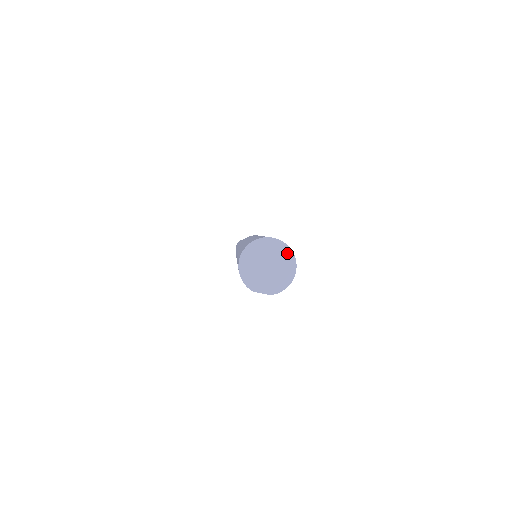
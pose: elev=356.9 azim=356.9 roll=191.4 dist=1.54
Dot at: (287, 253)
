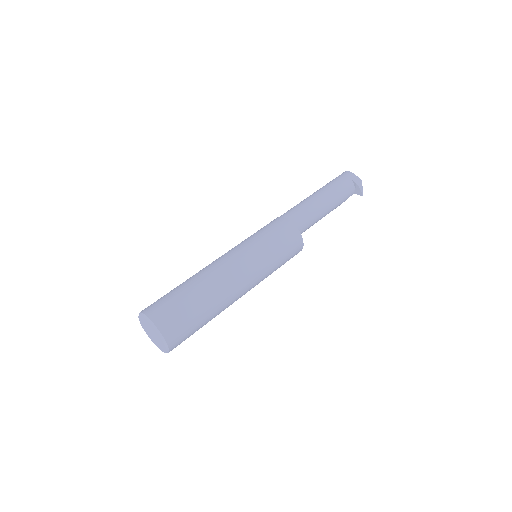
Dot at: (160, 338)
